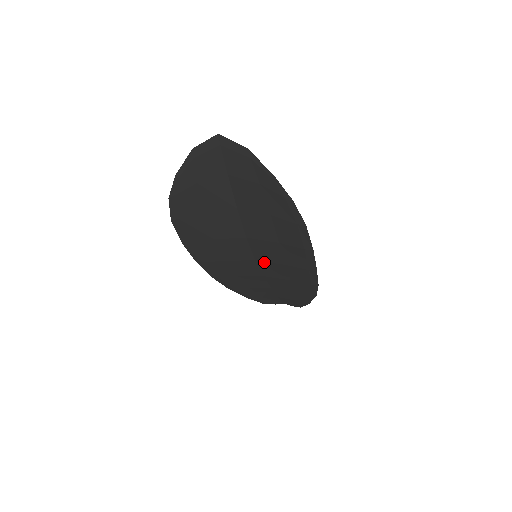
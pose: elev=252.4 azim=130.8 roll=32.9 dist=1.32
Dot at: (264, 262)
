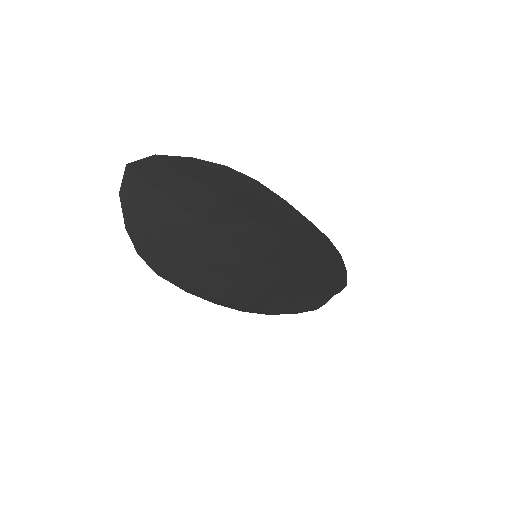
Dot at: (266, 255)
